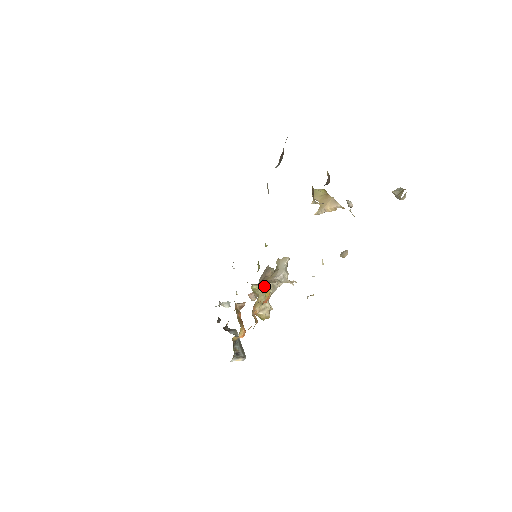
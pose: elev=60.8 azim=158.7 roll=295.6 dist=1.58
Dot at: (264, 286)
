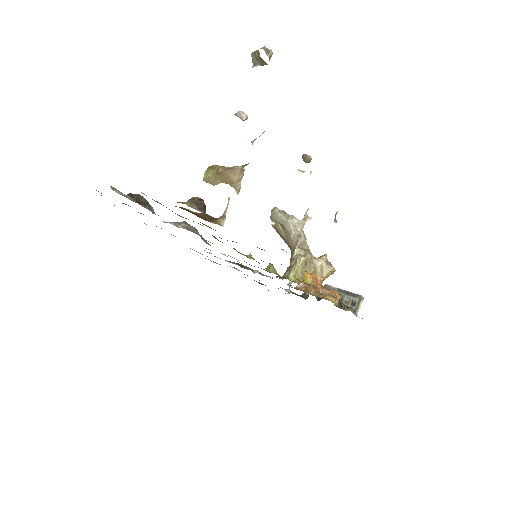
Dot at: (296, 263)
